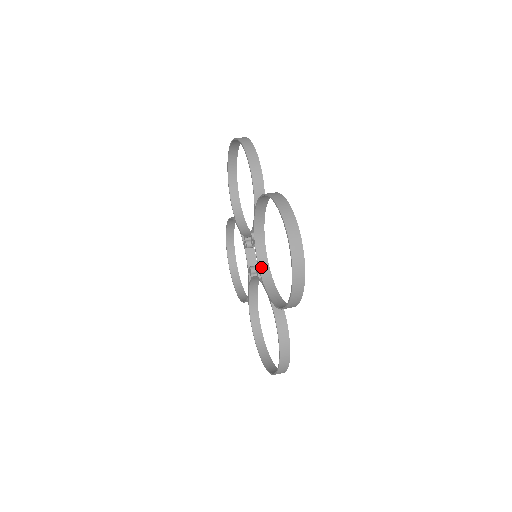
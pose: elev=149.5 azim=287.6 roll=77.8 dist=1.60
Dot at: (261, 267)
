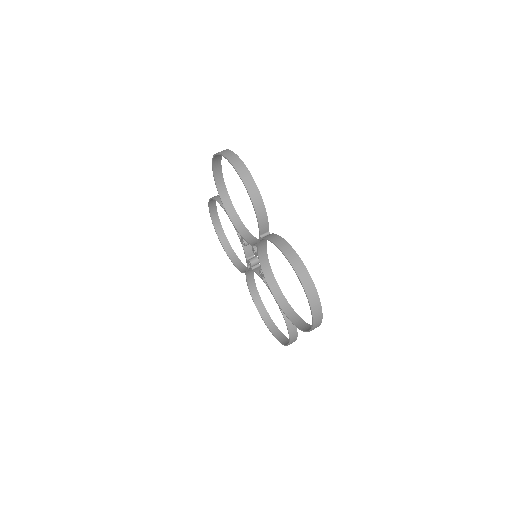
Dot at: (266, 274)
